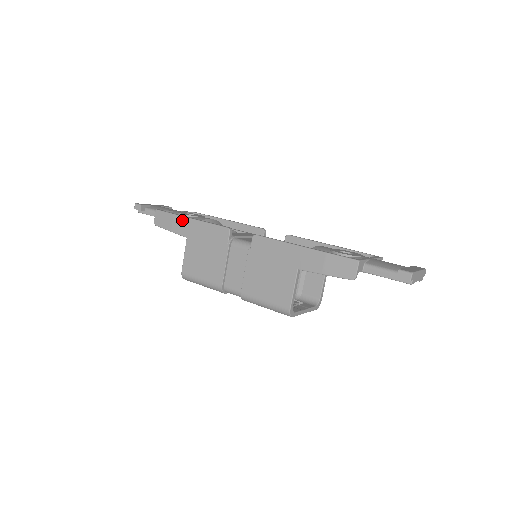
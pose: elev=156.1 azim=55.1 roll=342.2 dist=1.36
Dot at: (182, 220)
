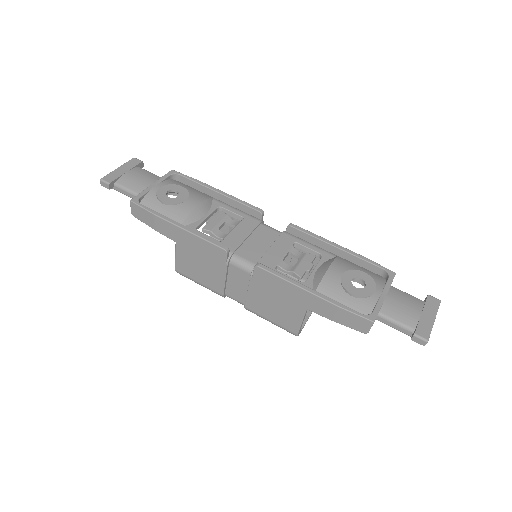
Dot at: (166, 224)
